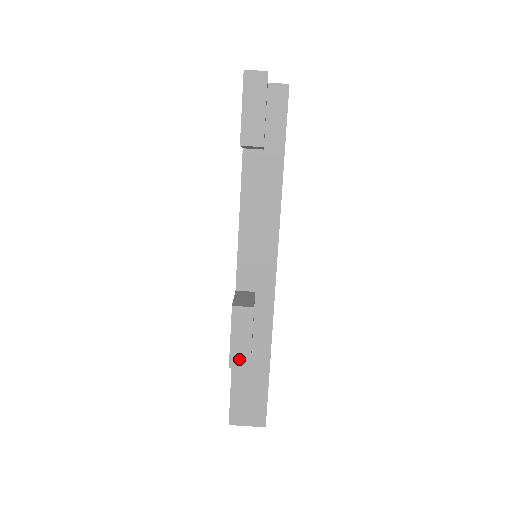
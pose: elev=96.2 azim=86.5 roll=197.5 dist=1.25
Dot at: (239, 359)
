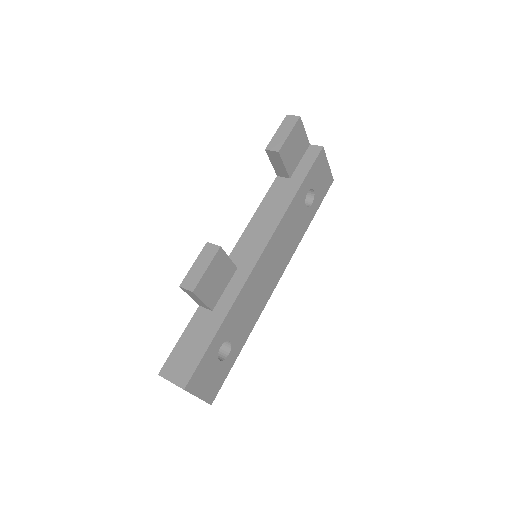
Dot at: (190, 282)
